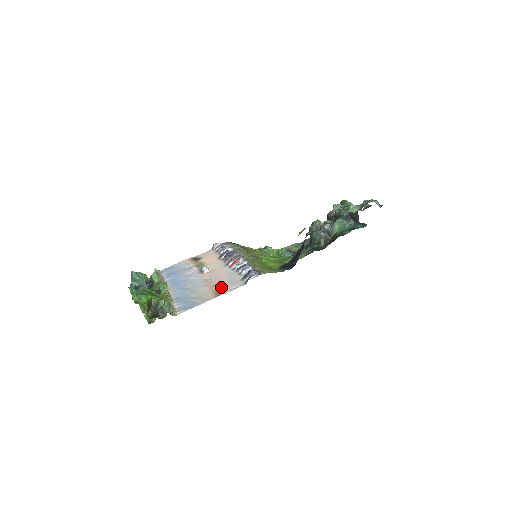
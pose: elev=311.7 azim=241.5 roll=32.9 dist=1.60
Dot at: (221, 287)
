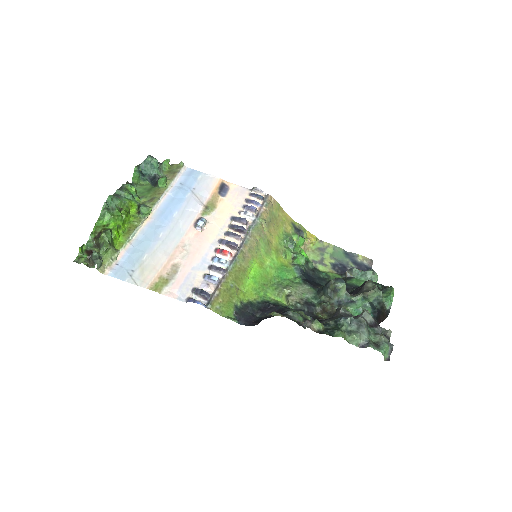
Dot at: (172, 276)
